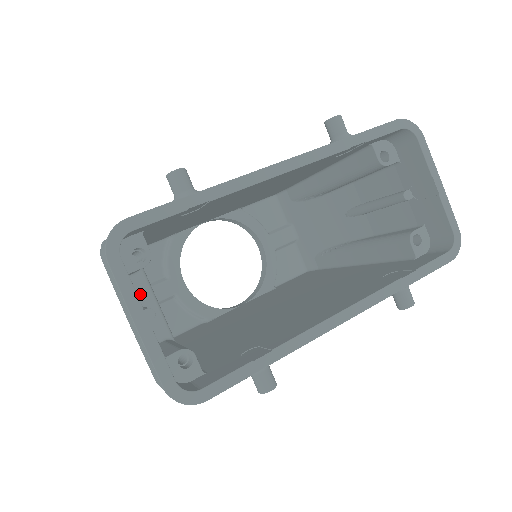
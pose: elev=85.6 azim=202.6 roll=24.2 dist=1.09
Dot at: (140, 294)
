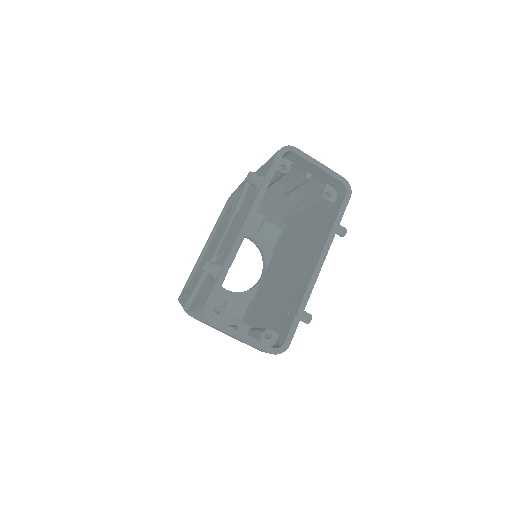
Dot at: (222, 320)
